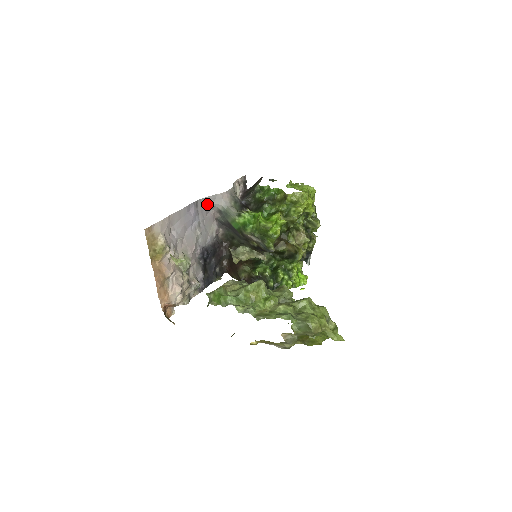
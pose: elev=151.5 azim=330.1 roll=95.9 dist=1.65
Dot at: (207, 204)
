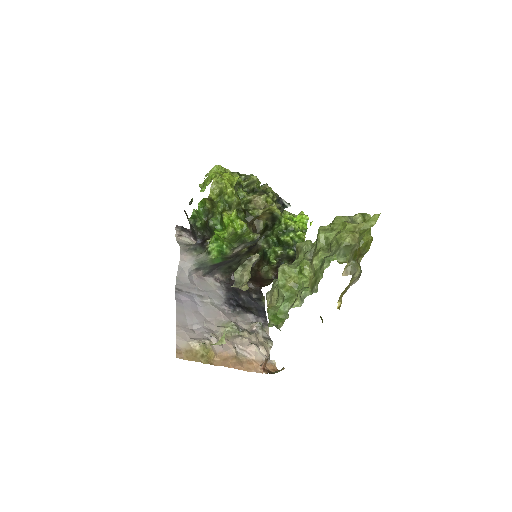
Dot at: (184, 279)
